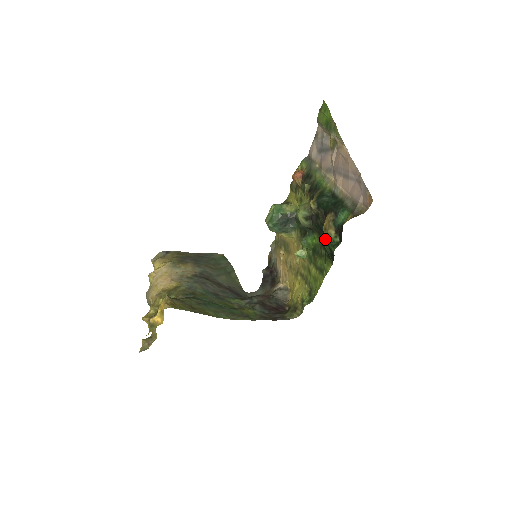
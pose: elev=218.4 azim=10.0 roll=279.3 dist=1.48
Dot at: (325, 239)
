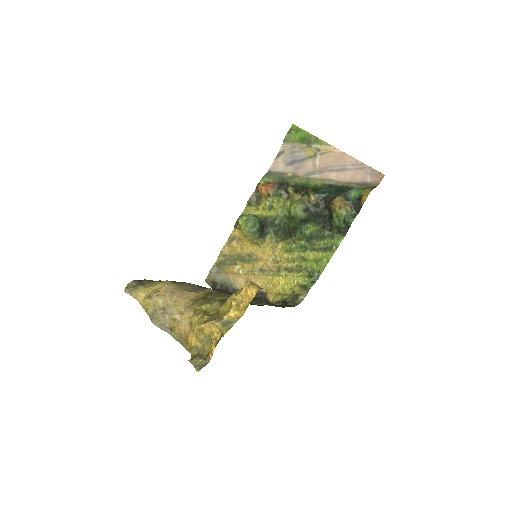
Dot at: (338, 217)
